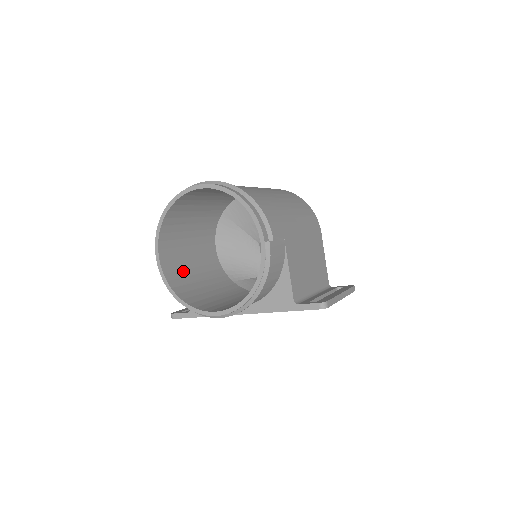
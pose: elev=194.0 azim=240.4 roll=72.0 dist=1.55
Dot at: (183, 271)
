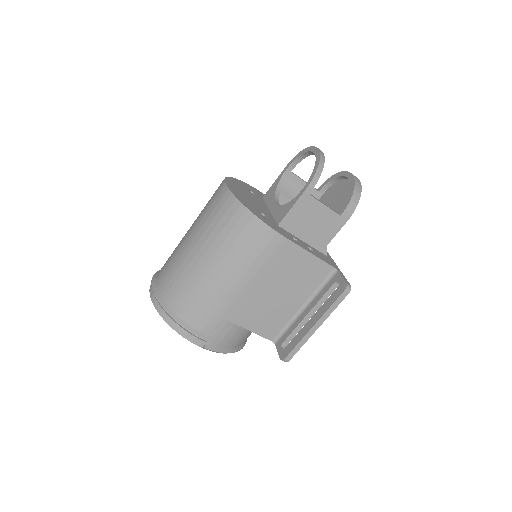
Dot at: occluded
